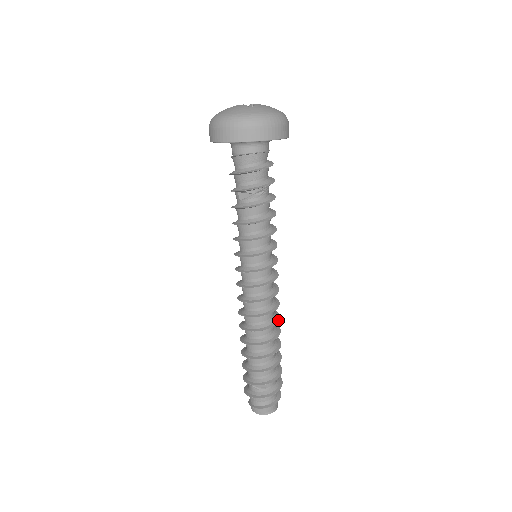
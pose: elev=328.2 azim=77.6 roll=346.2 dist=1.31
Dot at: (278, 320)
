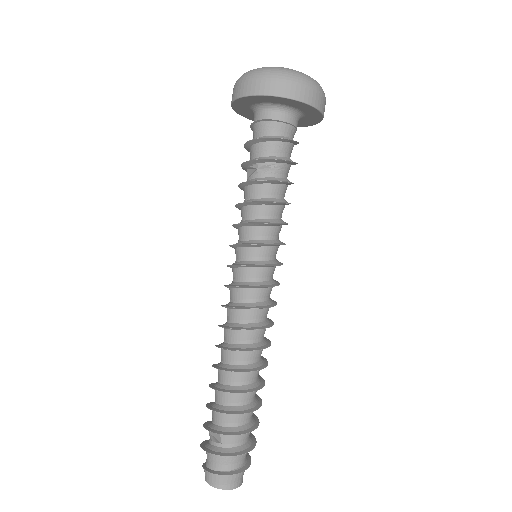
Dot at: (257, 349)
